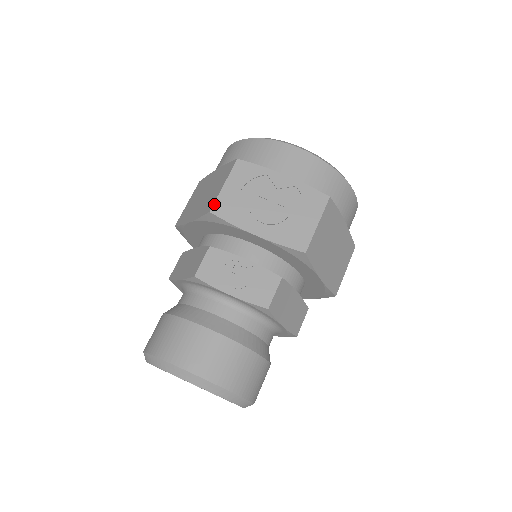
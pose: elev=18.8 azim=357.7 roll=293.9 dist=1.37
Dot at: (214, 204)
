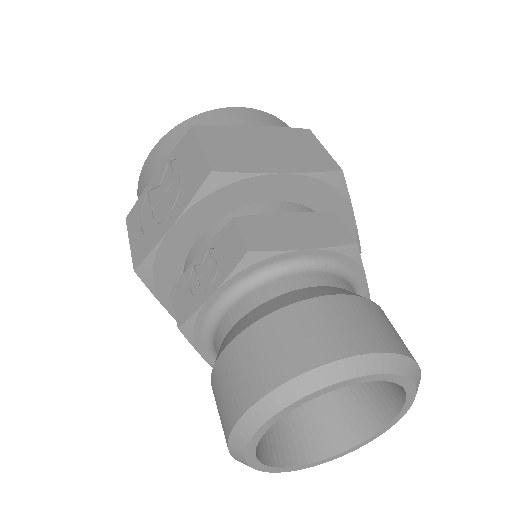
Dot at: (133, 262)
